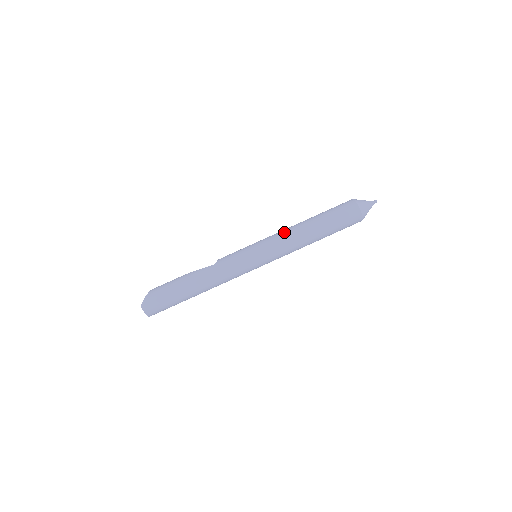
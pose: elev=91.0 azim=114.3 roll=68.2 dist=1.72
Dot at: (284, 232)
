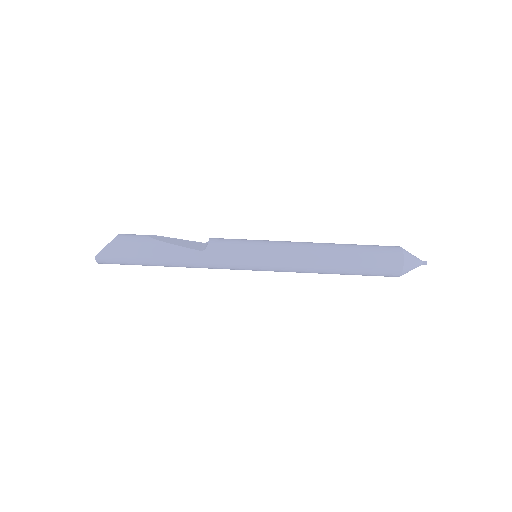
Dot at: (302, 255)
